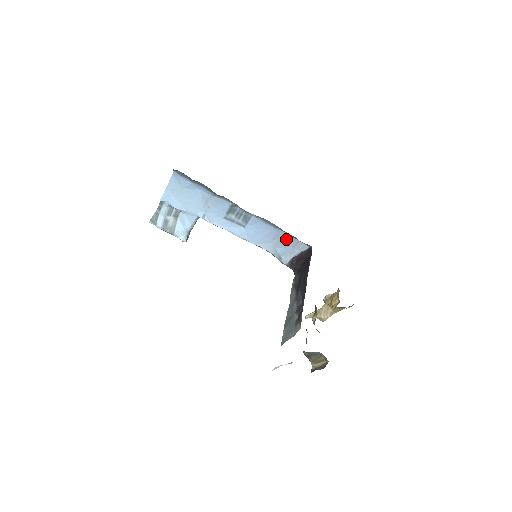
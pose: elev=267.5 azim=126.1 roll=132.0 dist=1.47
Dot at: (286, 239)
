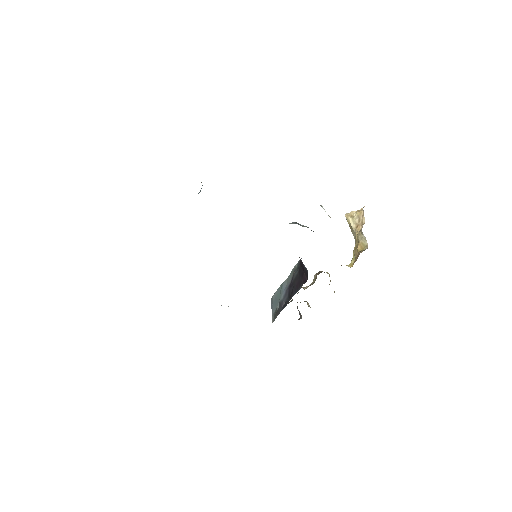
Dot at: occluded
